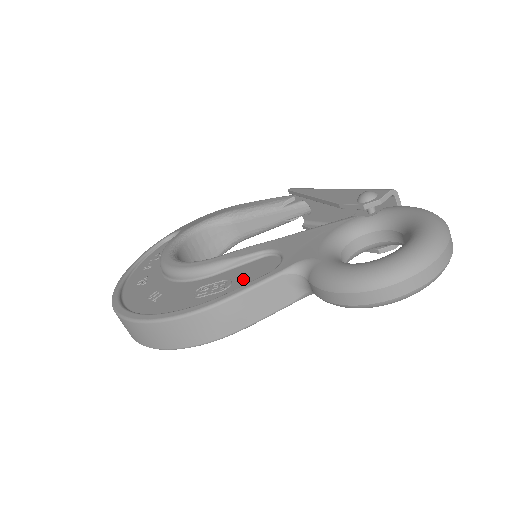
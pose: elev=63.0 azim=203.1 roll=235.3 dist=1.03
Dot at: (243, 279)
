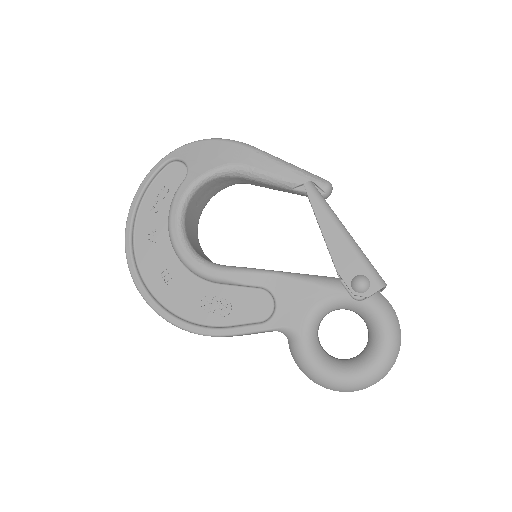
Dot at: (241, 312)
